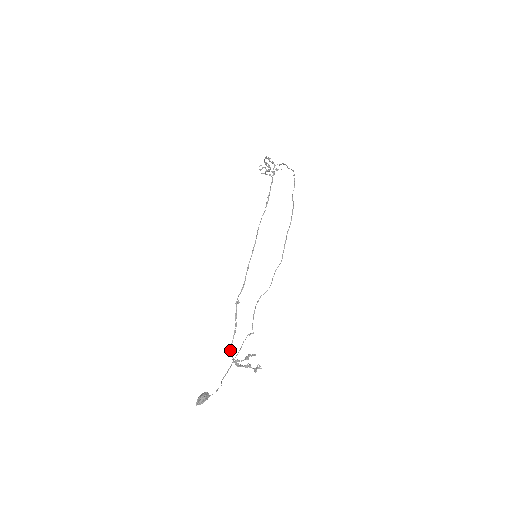
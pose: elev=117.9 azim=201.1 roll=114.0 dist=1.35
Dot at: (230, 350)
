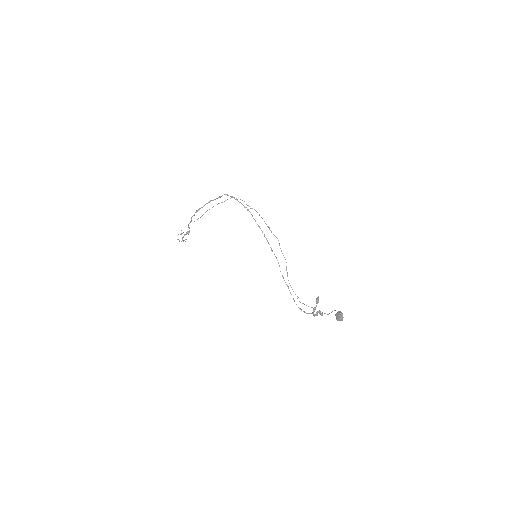
Dot at: occluded
